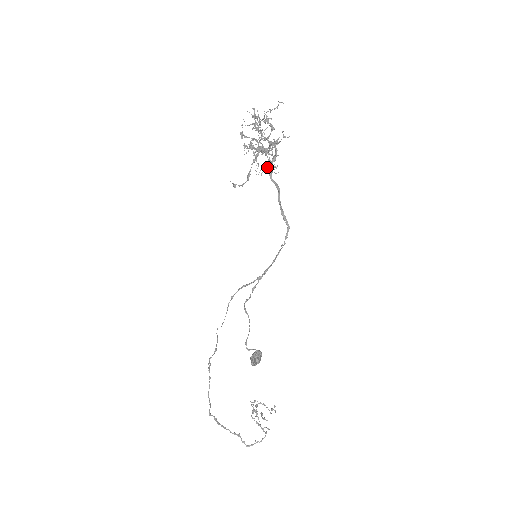
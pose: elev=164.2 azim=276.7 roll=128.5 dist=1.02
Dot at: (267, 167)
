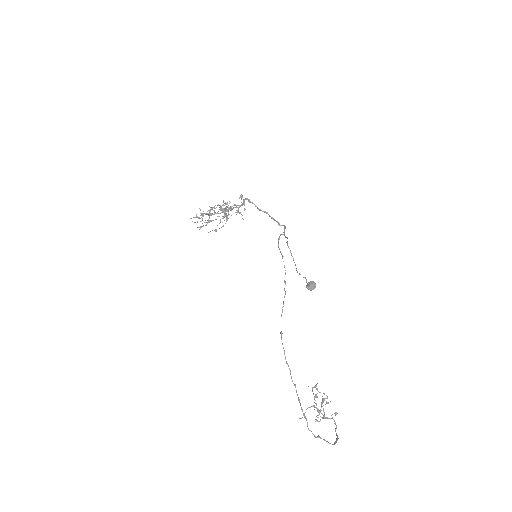
Dot at: occluded
